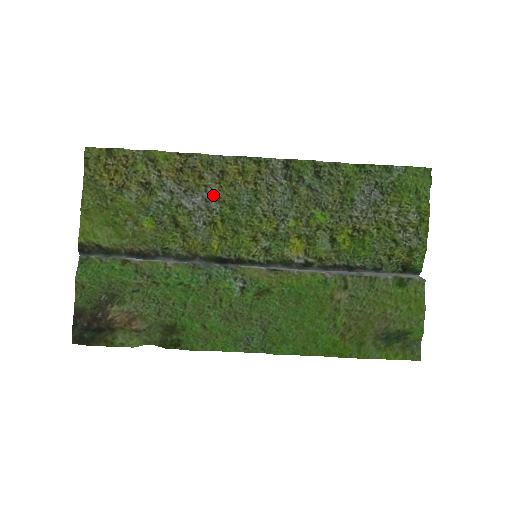
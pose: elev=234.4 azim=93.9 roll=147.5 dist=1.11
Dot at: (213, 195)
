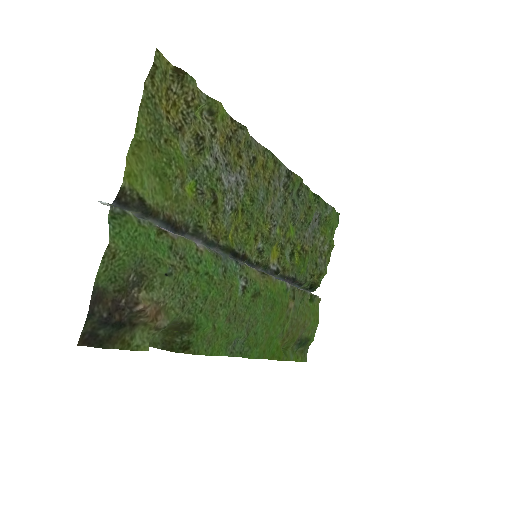
Dot at: (243, 180)
